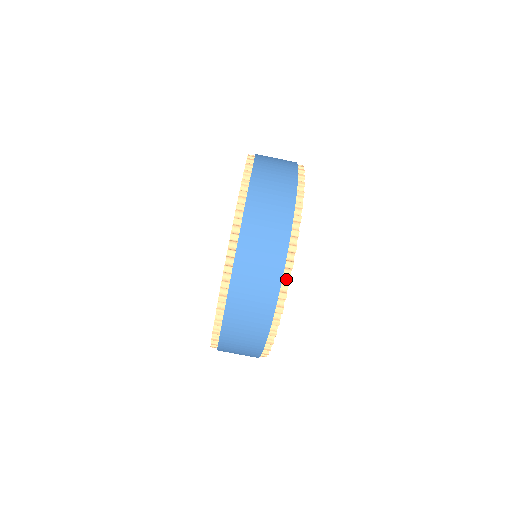
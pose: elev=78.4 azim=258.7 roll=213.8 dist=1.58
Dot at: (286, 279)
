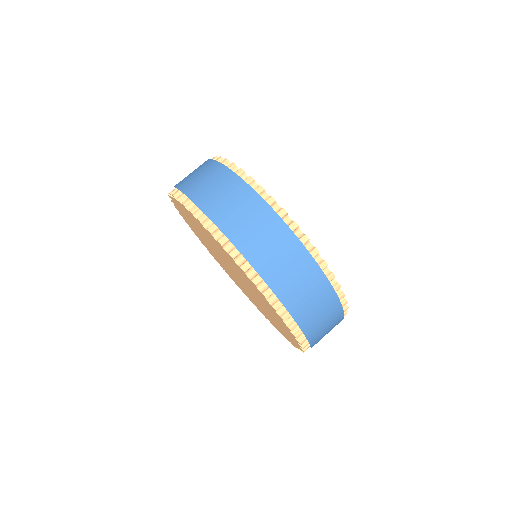
Dot at: (313, 252)
